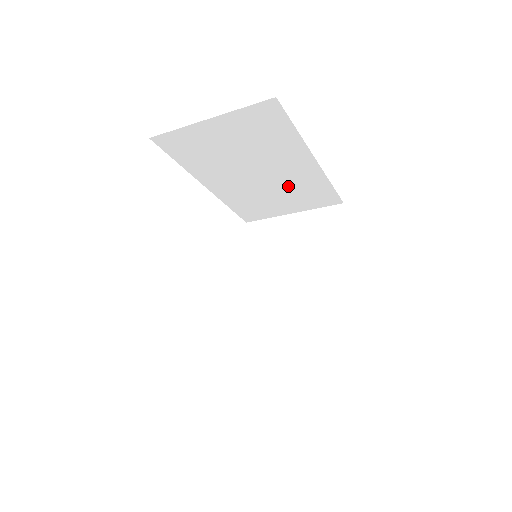
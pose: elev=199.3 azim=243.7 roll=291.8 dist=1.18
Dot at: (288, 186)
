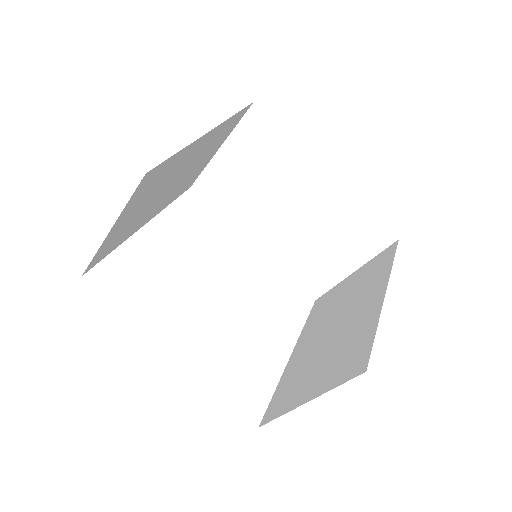
Dot at: (324, 223)
